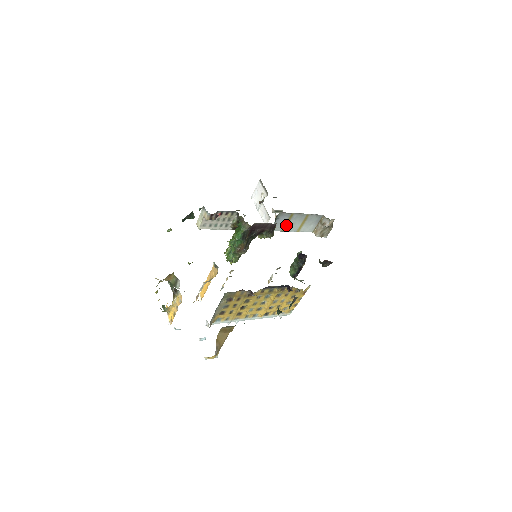
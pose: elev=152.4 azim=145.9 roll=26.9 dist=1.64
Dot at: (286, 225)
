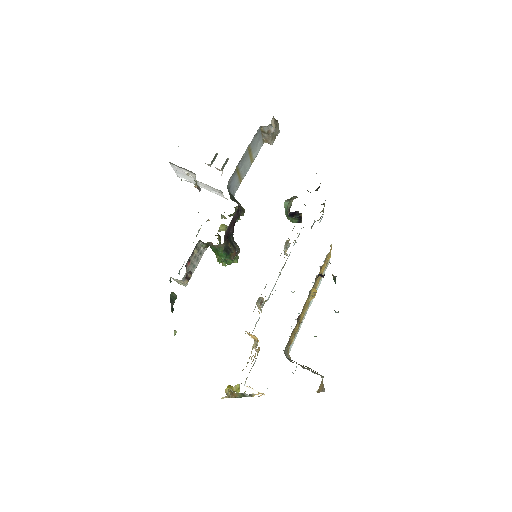
Dot at: (239, 177)
